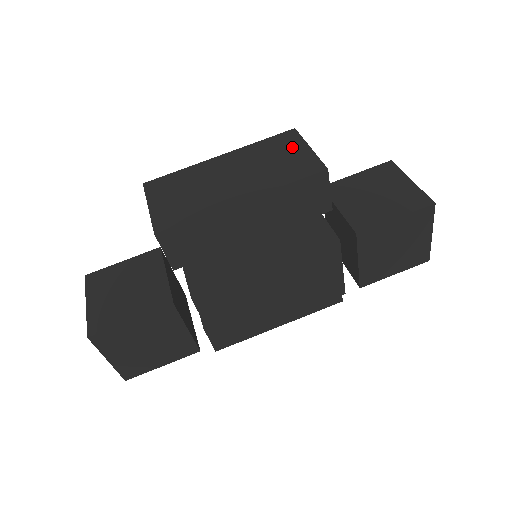
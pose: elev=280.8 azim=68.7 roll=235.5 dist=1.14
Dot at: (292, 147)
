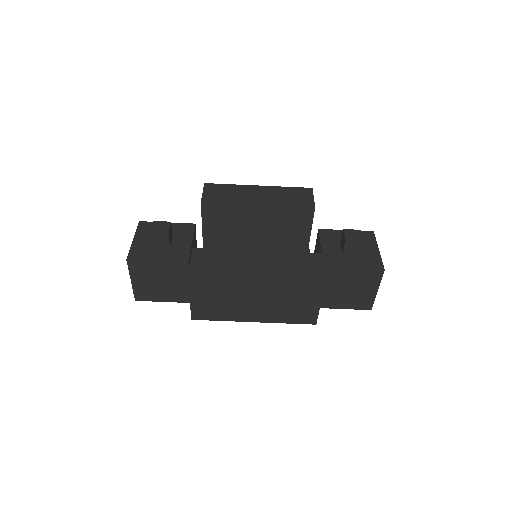
Dot at: (310, 298)
